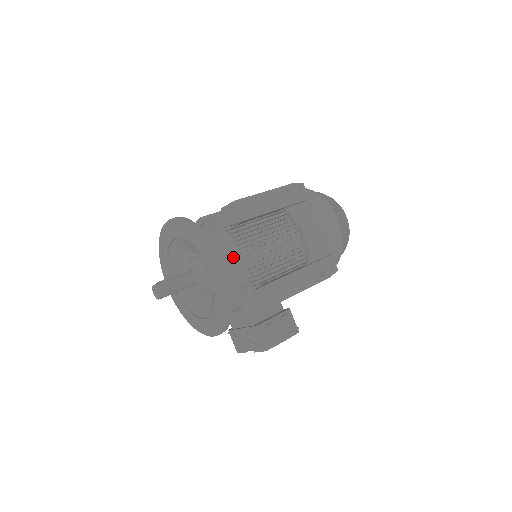
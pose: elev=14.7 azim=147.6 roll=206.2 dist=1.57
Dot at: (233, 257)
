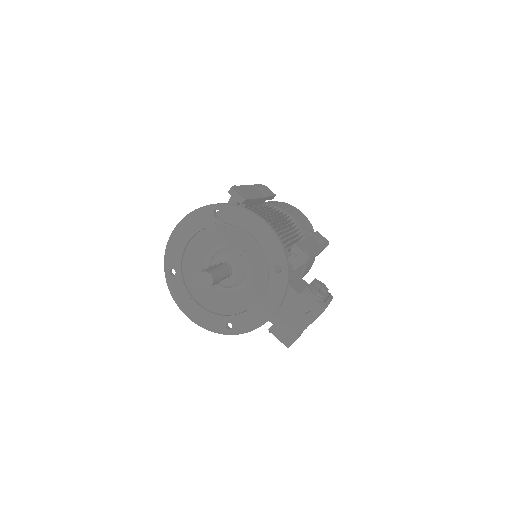
Dot at: occluded
